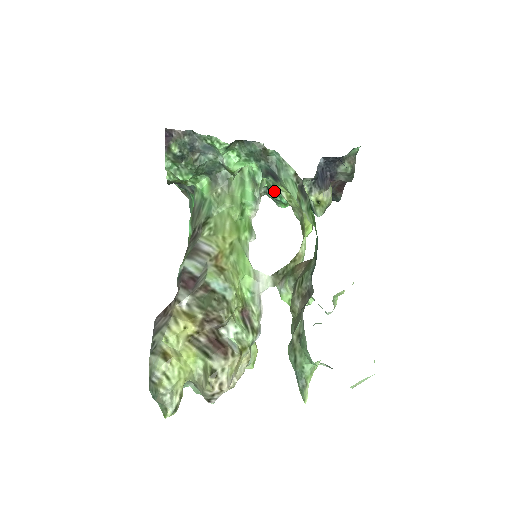
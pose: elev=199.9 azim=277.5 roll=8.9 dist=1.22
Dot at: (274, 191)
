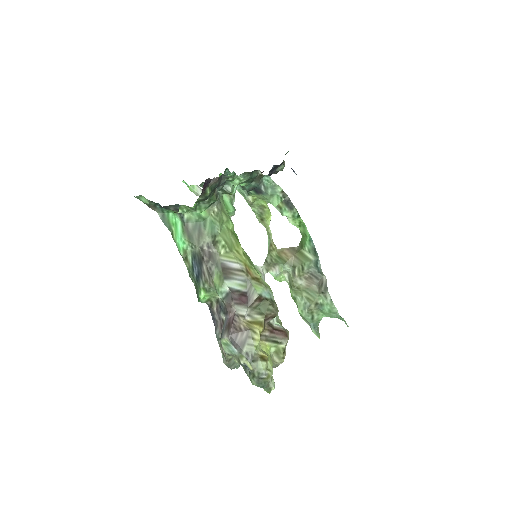
Dot at: occluded
